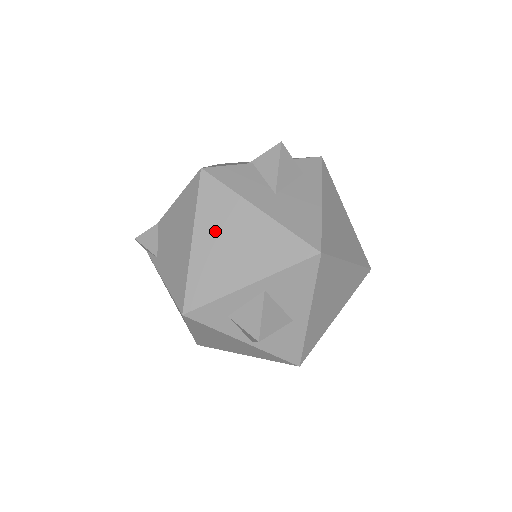
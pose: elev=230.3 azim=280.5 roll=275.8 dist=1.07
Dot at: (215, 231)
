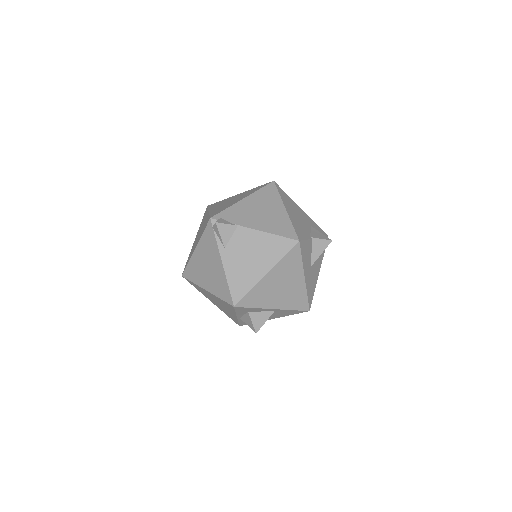
Dot at: (280, 276)
